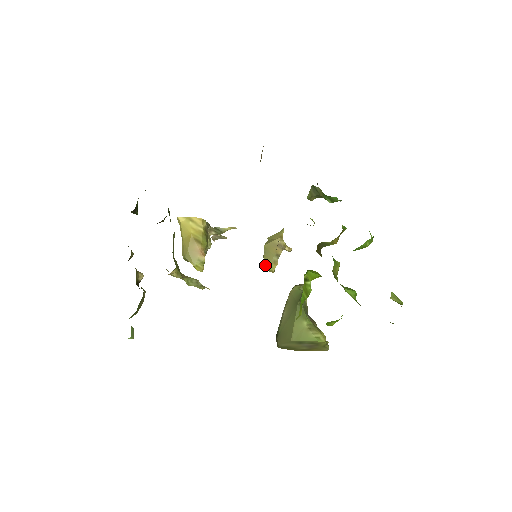
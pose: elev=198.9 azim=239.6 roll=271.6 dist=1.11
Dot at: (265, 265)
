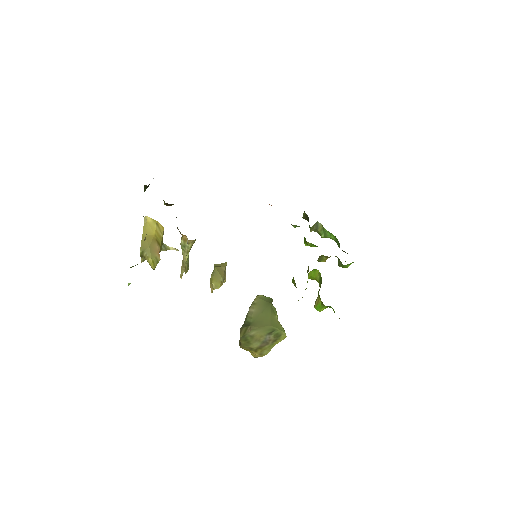
Dot at: (213, 282)
